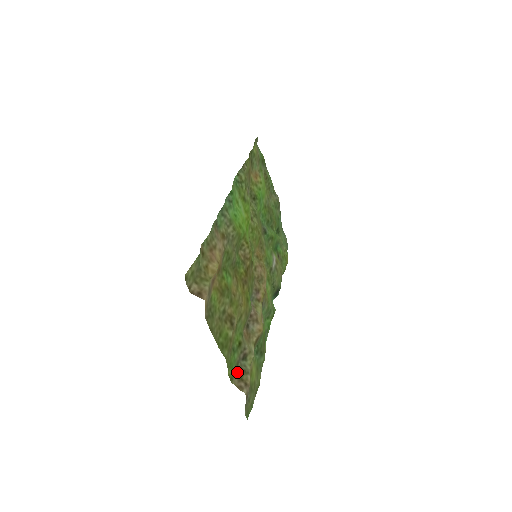
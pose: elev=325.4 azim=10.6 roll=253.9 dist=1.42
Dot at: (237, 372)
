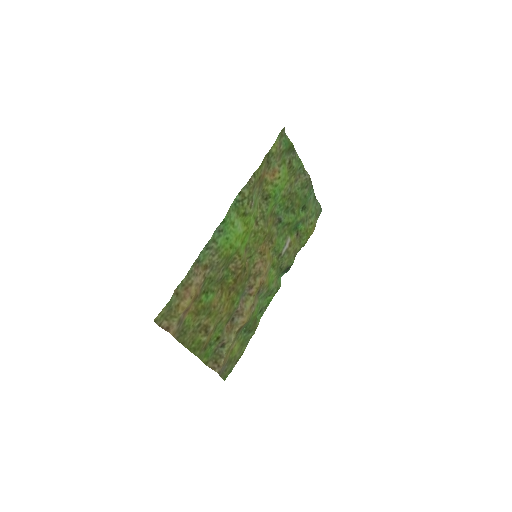
Dot at: (214, 357)
